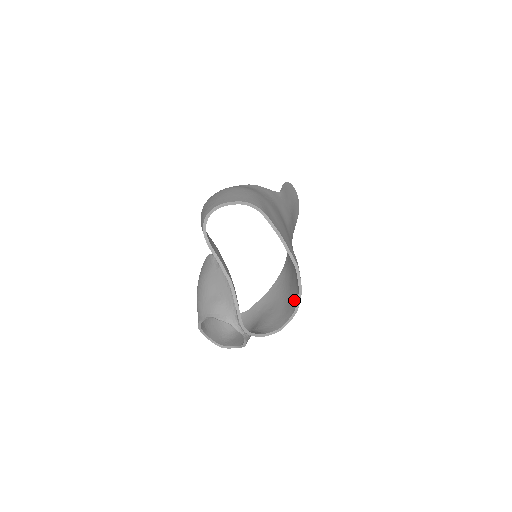
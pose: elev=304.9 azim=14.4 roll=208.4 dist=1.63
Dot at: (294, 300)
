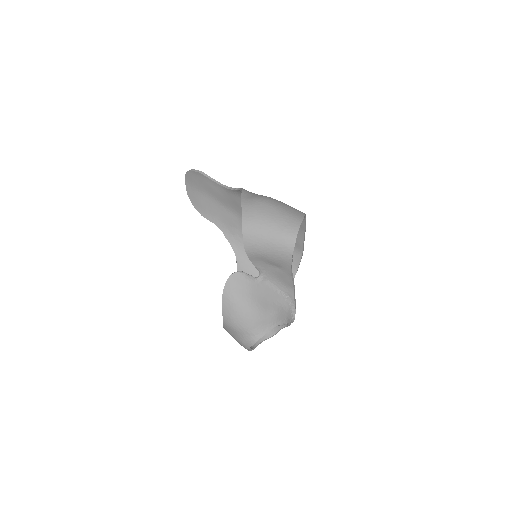
Dot at: occluded
